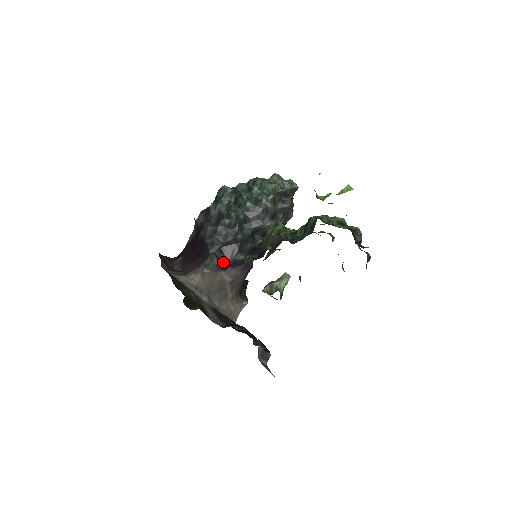
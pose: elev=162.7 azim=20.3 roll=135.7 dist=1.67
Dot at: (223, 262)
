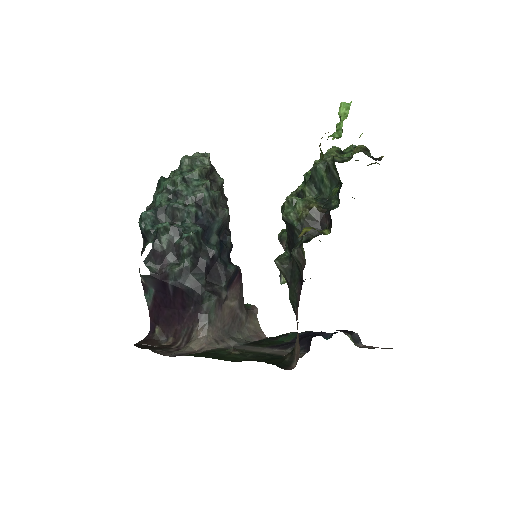
Dot at: (220, 292)
